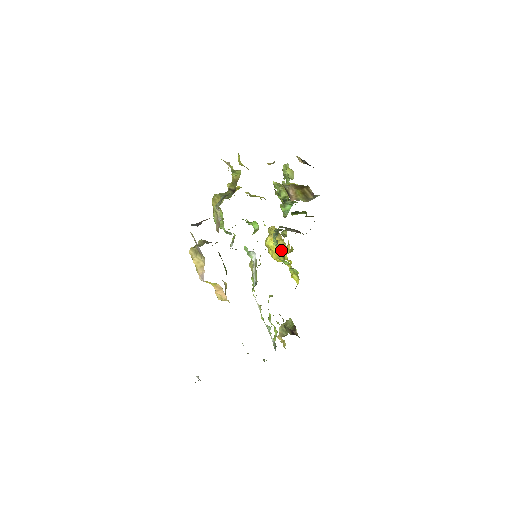
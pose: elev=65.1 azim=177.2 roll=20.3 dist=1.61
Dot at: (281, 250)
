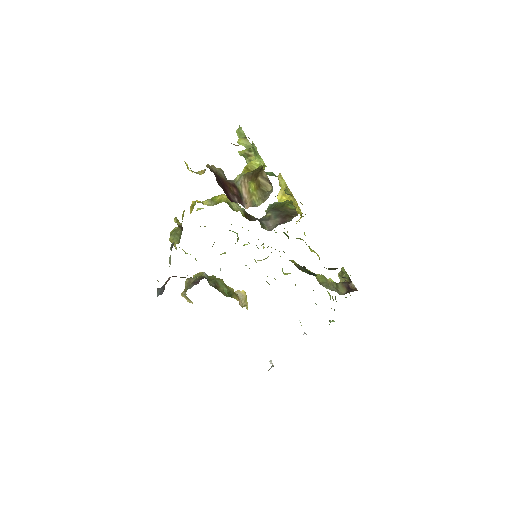
Dot at: occluded
